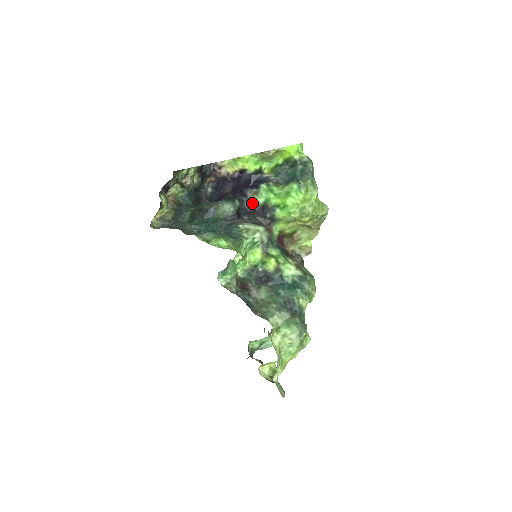
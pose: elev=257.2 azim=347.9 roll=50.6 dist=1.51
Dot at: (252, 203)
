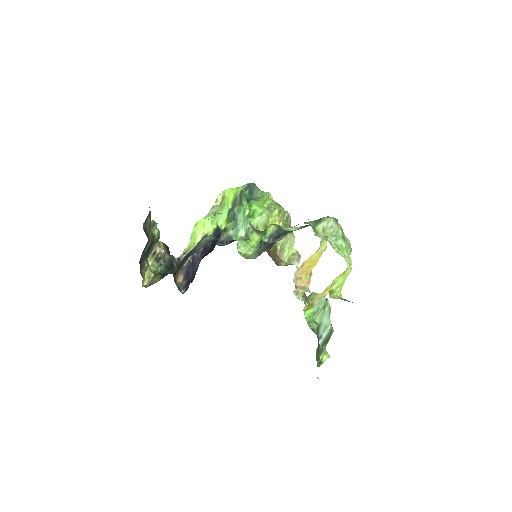
Dot at: (226, 240)
